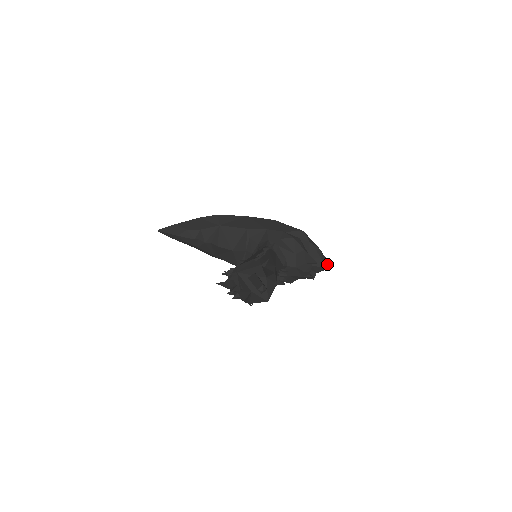
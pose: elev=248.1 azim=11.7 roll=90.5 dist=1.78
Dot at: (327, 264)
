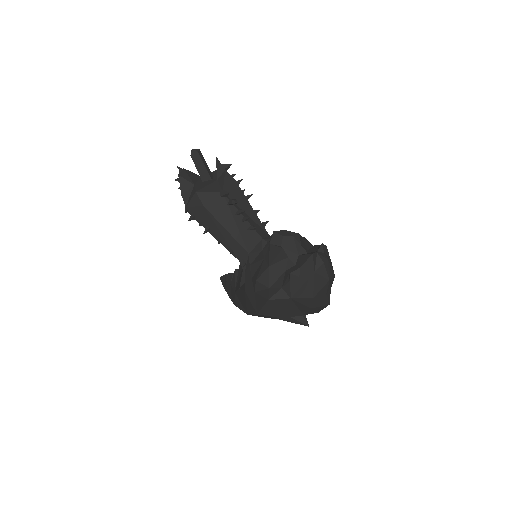
Dot at: (320, 256)
